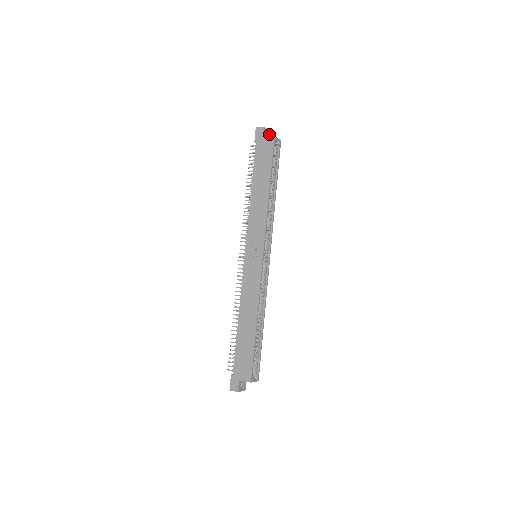
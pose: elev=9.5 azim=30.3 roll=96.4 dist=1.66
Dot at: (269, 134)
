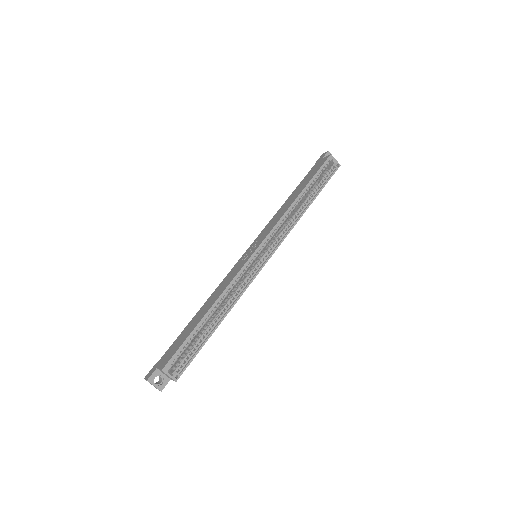
Dot at: occluded
